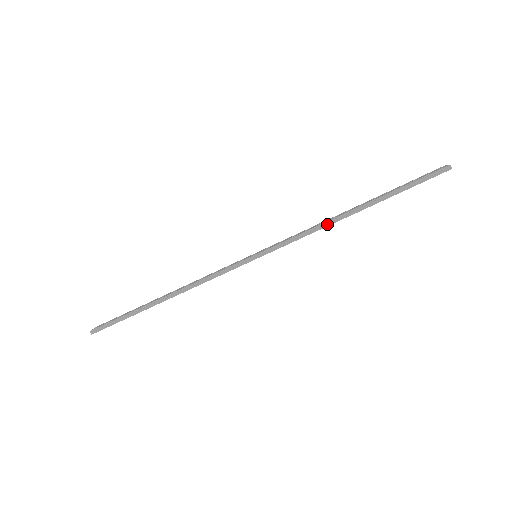
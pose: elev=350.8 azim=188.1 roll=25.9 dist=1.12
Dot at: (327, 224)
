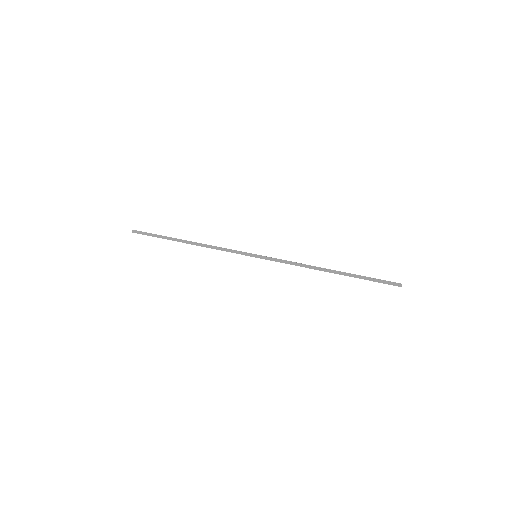
Dot at: (308, 267)
